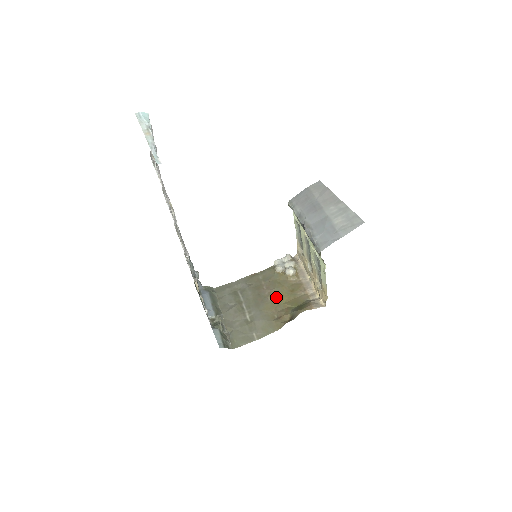
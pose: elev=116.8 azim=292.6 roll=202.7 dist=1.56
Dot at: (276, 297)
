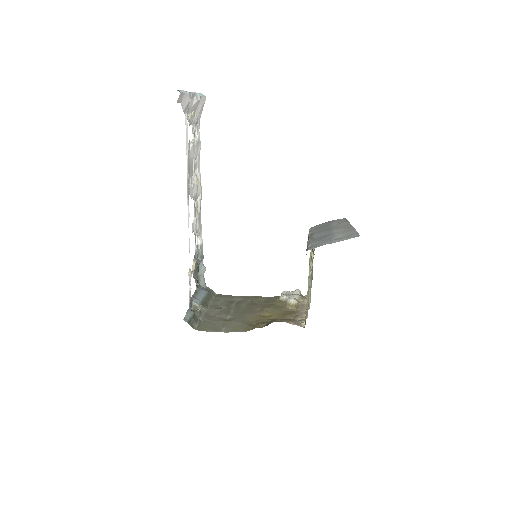
Dot at: (265, 314)
